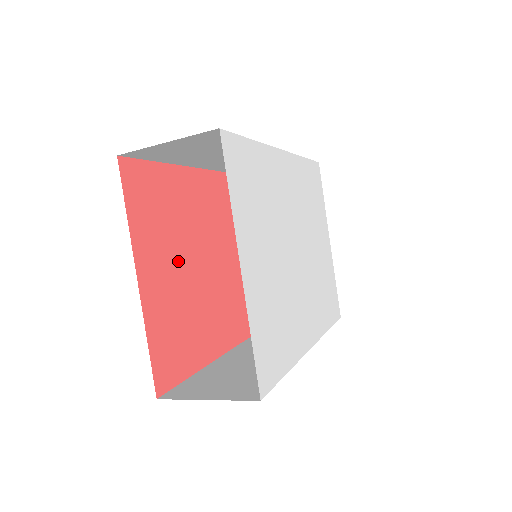
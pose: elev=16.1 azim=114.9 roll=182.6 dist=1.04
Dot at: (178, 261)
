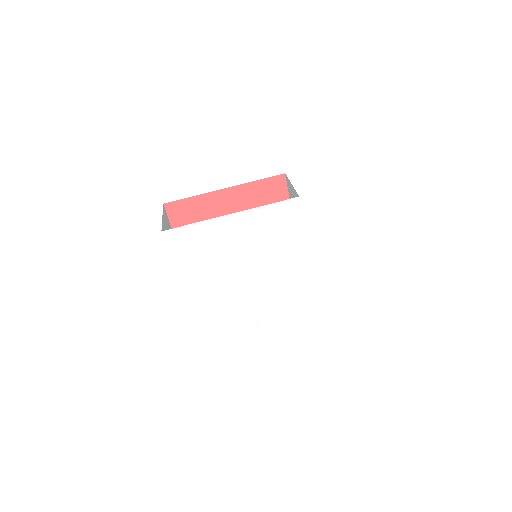
Dot at: occluded
